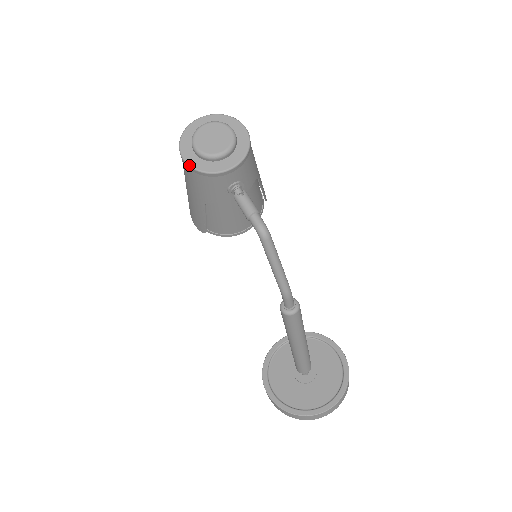
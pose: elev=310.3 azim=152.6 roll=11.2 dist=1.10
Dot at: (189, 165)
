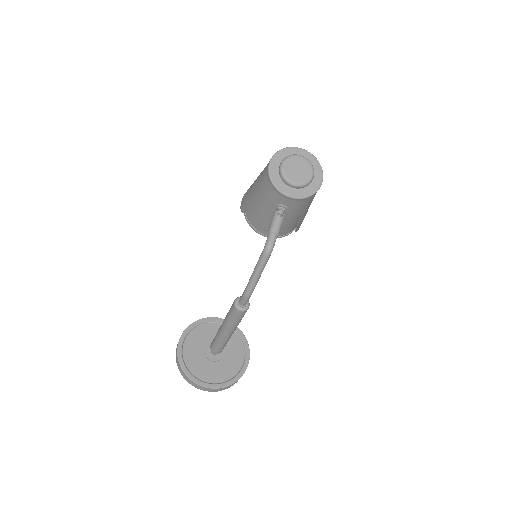
Dot at: (269, 170)
